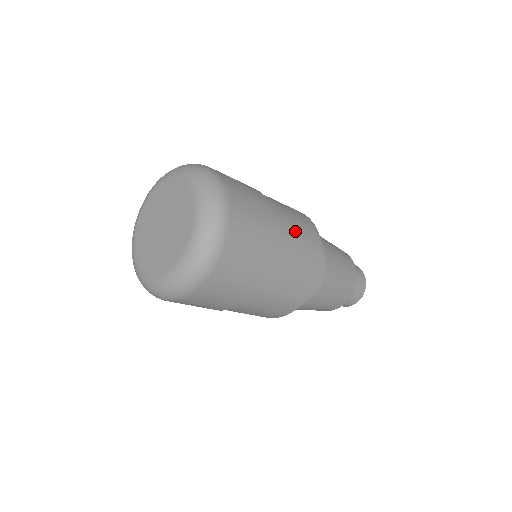
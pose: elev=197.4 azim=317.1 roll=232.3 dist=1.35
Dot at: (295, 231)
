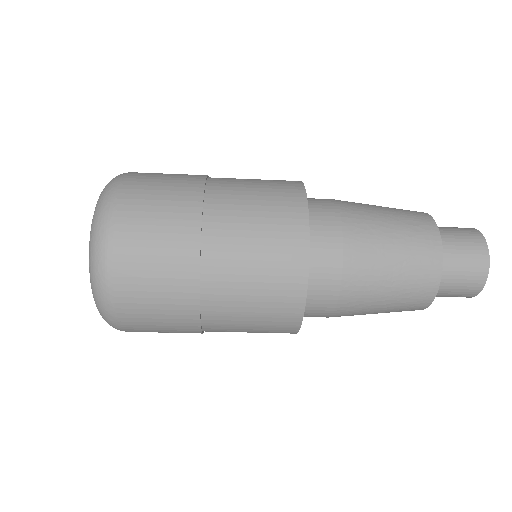
Dot at: (245, 261)
